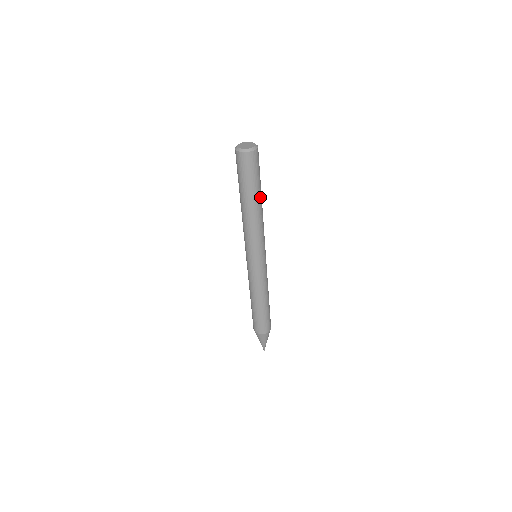
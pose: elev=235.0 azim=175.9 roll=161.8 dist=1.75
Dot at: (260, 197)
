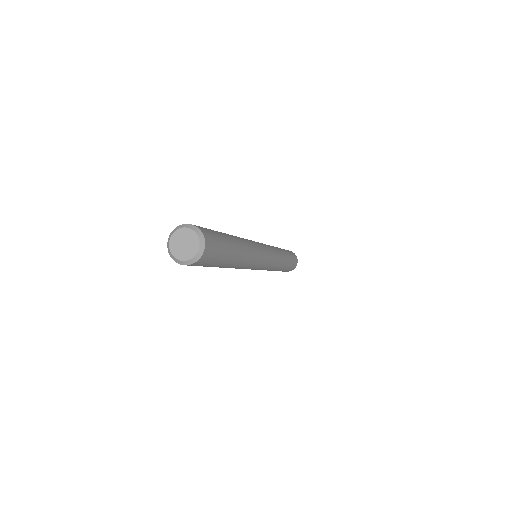
Dot at: (236, 244)
